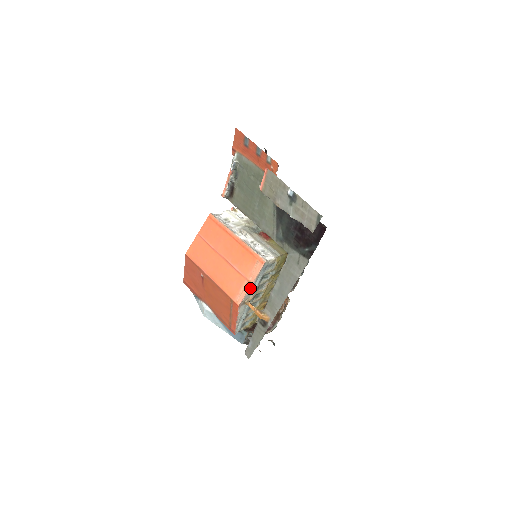
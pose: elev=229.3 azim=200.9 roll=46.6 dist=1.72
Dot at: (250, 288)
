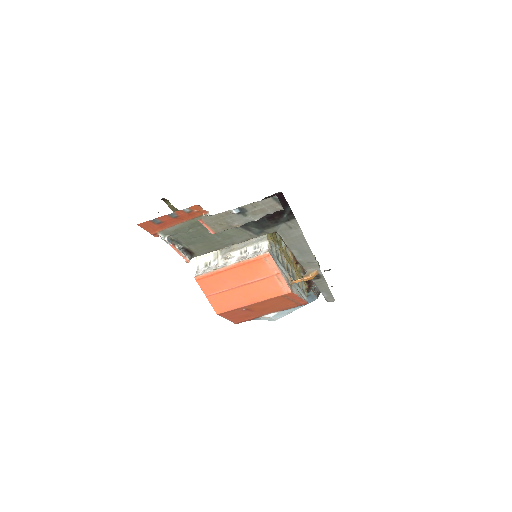
Dot at: (283, 276)
